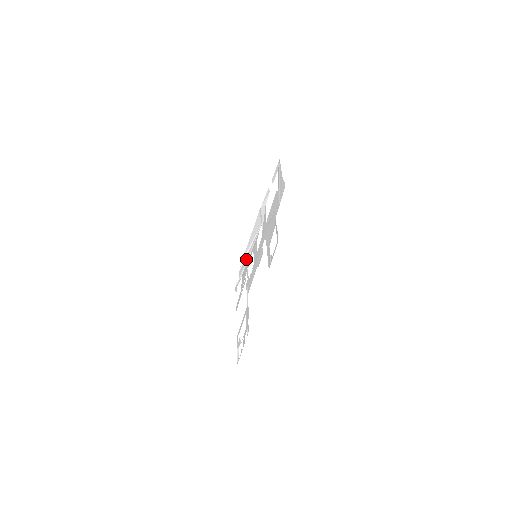
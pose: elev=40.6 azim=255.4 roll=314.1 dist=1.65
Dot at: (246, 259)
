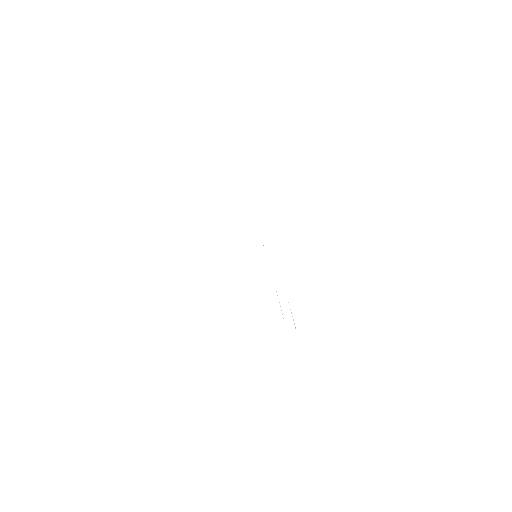
Dot at: occluded
